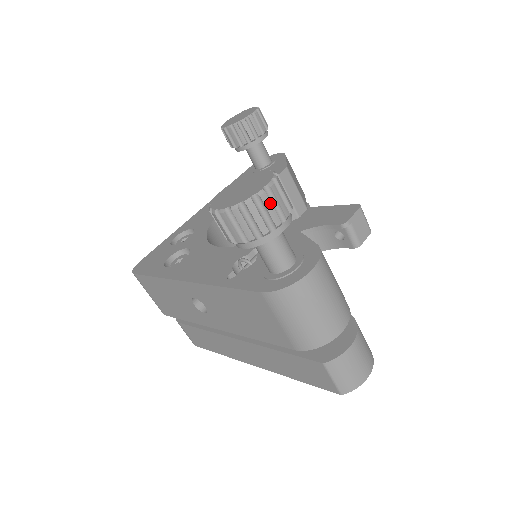
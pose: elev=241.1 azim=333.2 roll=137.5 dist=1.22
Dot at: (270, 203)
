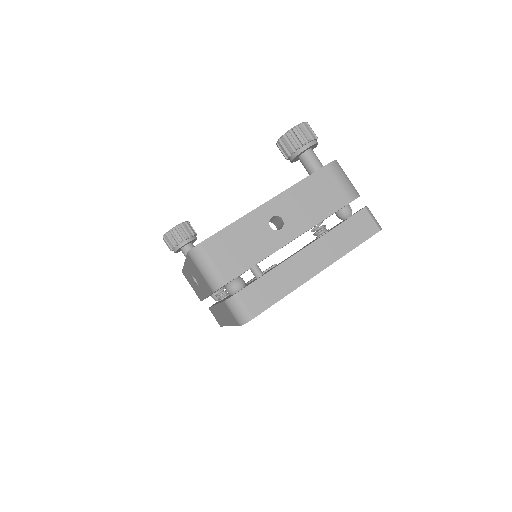
Dot at: occluded
